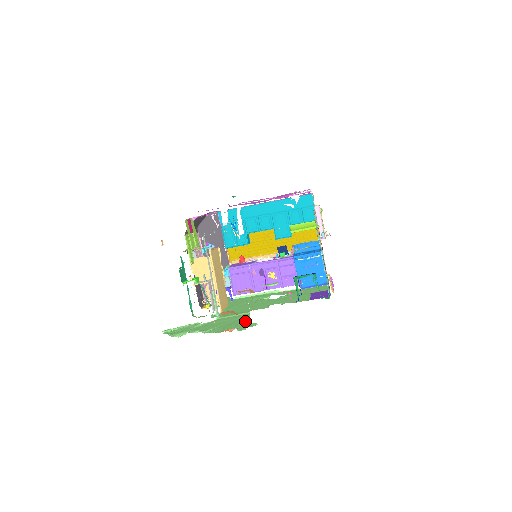
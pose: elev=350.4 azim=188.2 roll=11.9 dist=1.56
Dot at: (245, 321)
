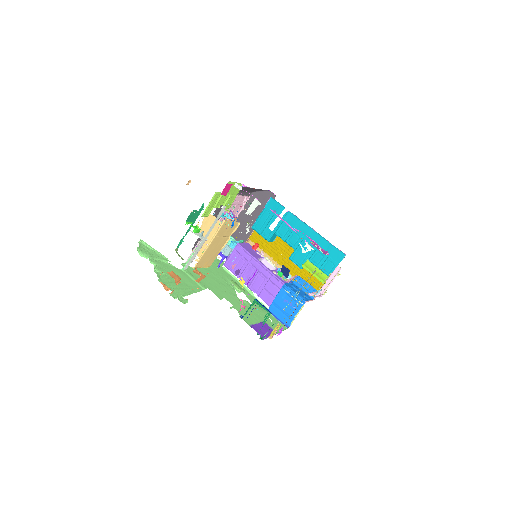
Dot at: (188, 292)
